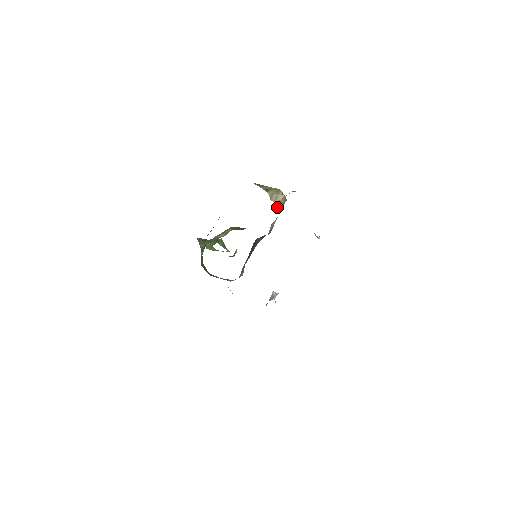
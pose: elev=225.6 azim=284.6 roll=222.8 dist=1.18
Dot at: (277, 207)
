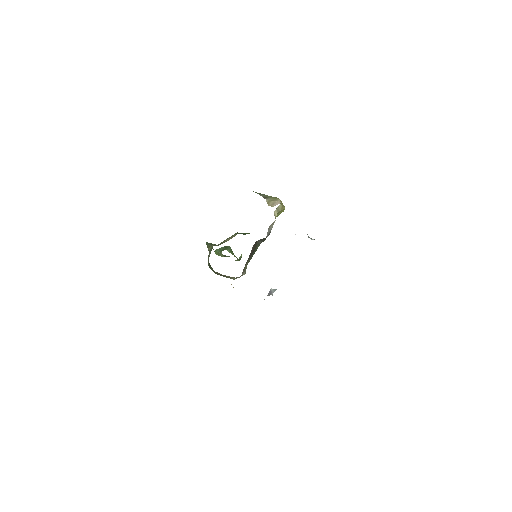
Dot at: (275, 213)
